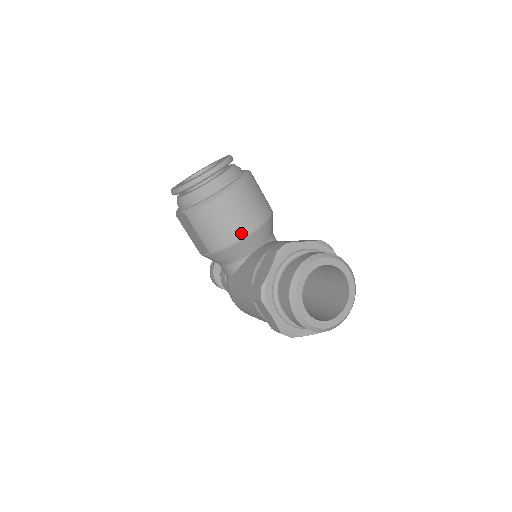
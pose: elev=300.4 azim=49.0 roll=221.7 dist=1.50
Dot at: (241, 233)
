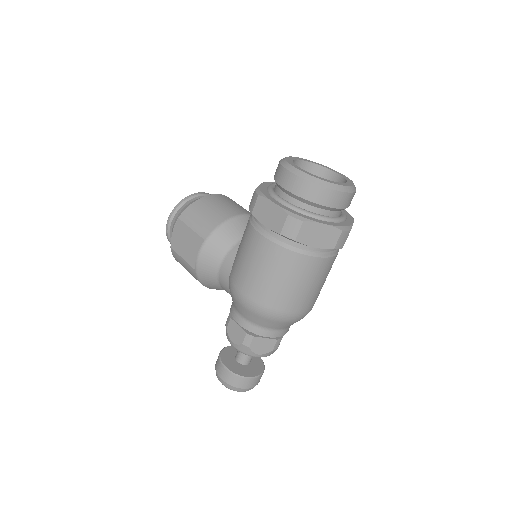
Dot at: (233, 213)
